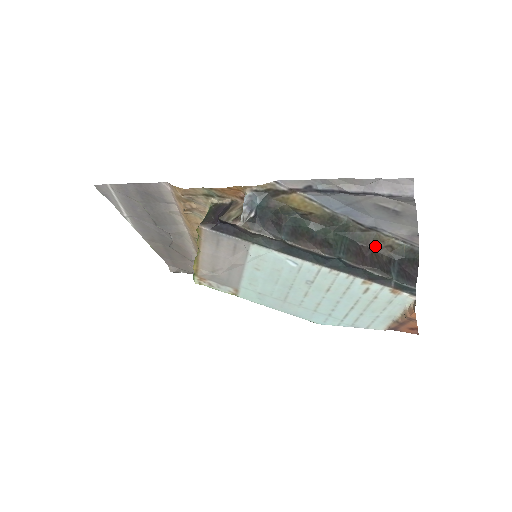
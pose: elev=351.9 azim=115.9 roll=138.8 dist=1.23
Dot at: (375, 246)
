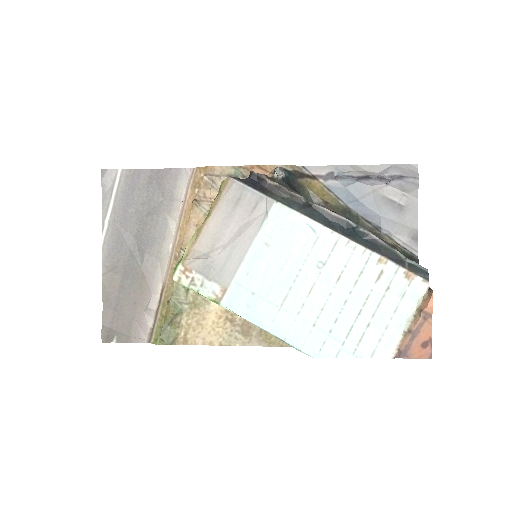
Dot at: occluded
